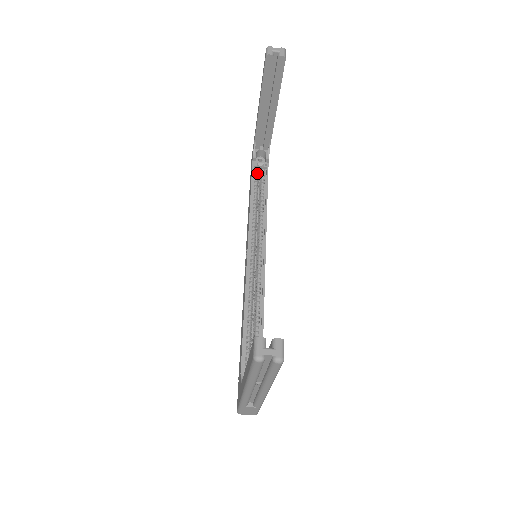
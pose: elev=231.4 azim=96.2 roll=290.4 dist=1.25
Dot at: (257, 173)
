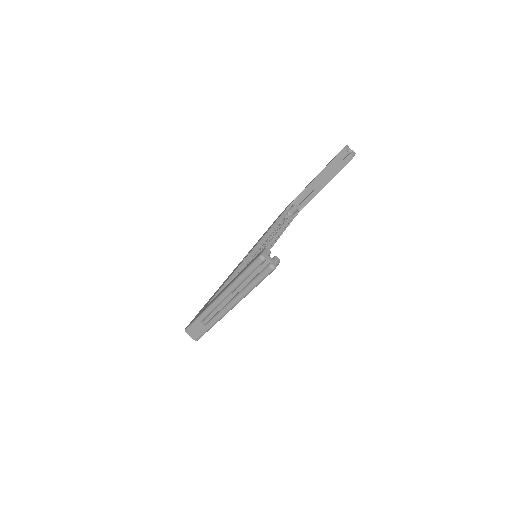
Dot at: (285, 217)
